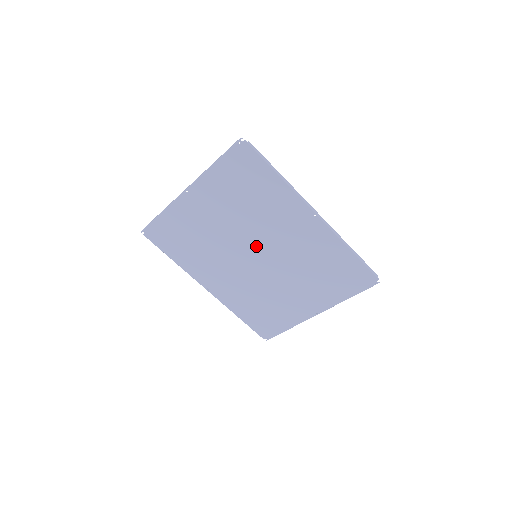
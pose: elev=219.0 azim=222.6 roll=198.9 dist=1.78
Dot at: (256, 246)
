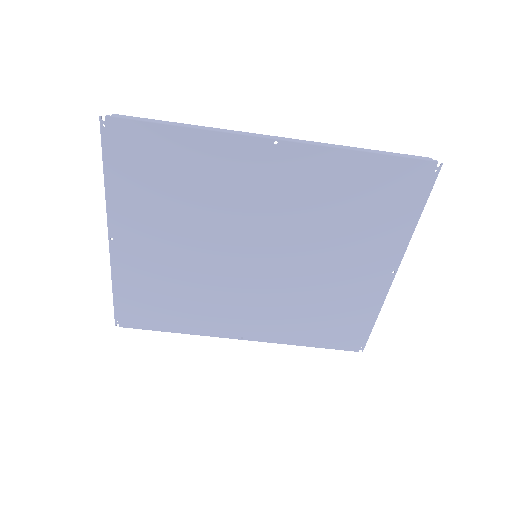
Dot at: (244, 243)
